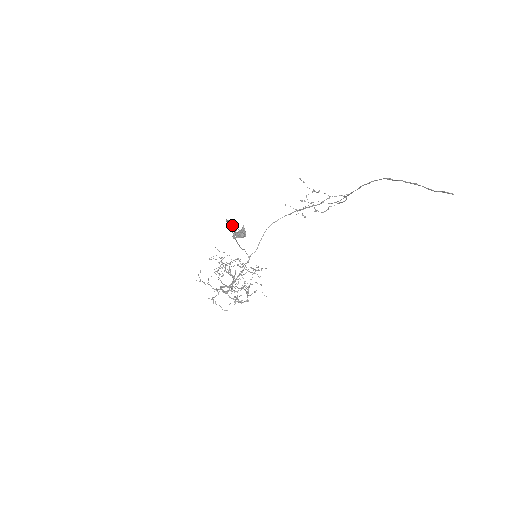
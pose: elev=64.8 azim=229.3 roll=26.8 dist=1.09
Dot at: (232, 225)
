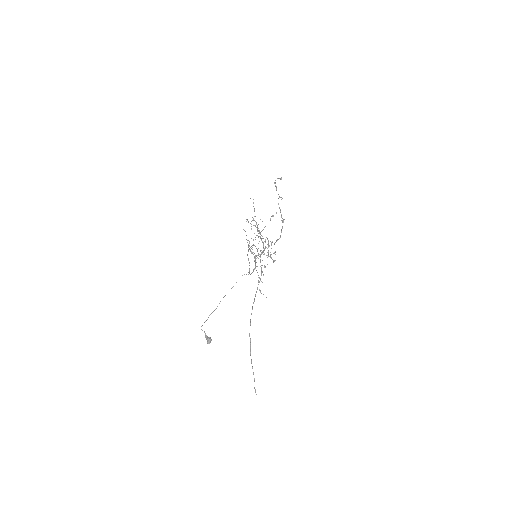
Dot at: (204, 332)
